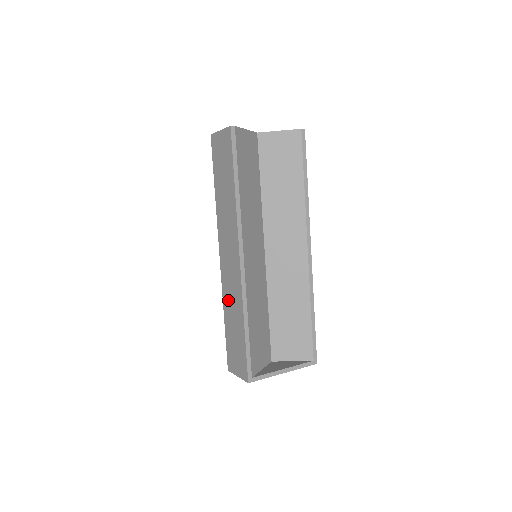
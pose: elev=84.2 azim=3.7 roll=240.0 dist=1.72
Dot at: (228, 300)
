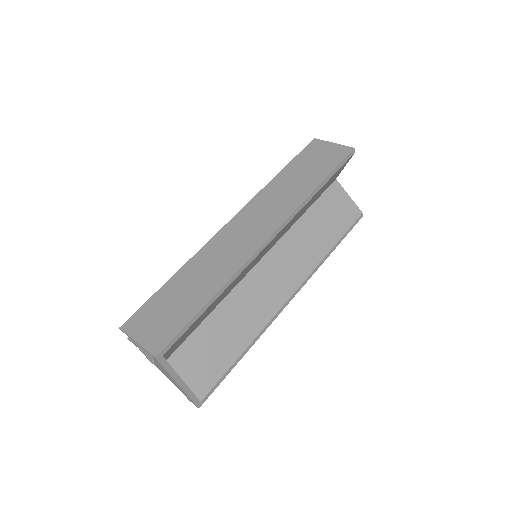
Dot at: (203, 262)
